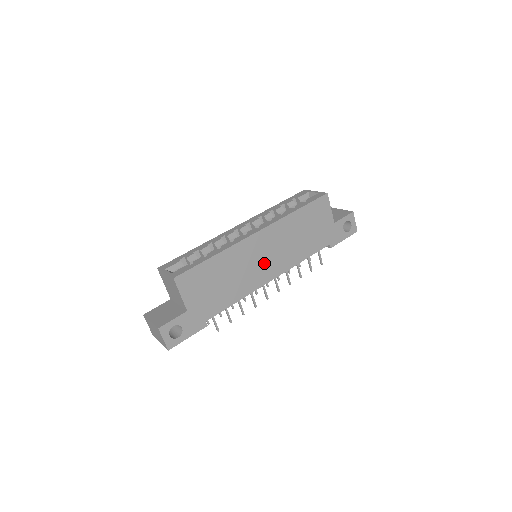
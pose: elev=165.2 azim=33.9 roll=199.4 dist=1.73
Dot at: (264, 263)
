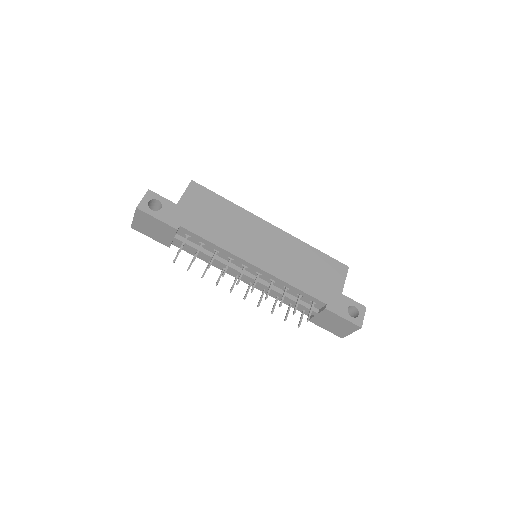
Dot at: (259, 248)
